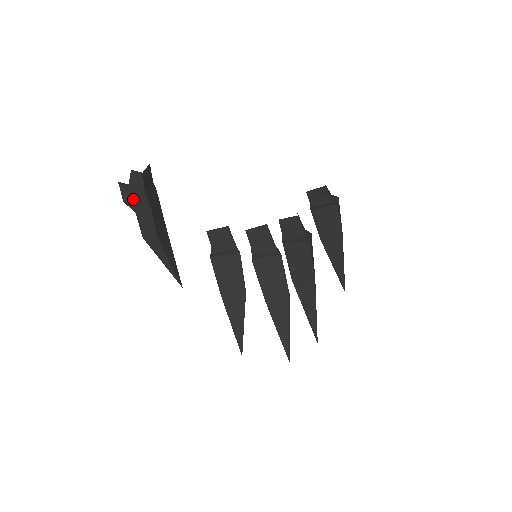
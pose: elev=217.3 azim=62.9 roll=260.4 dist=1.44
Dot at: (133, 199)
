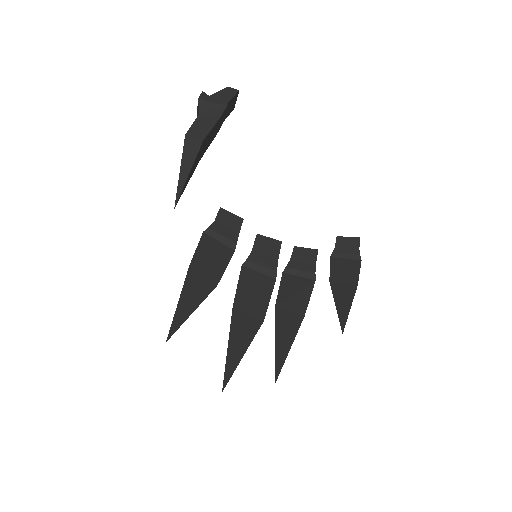
Dot at: (211, 101)
